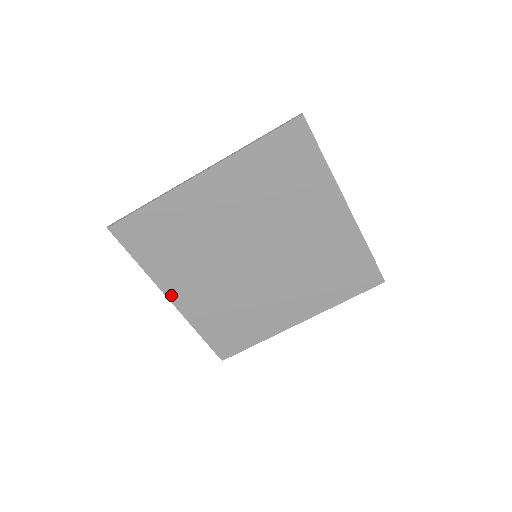
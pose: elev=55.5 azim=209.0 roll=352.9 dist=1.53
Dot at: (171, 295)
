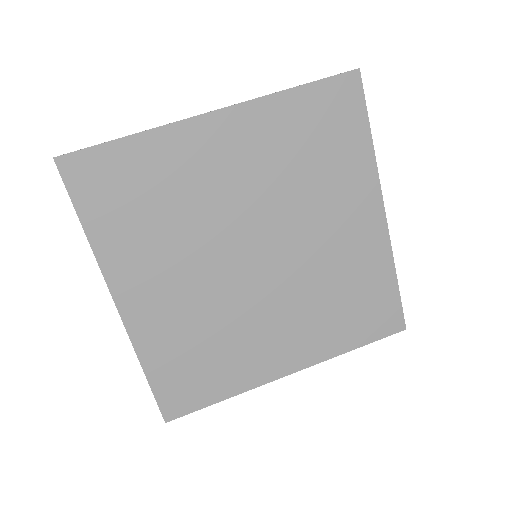
Dot at: (119, 294)
